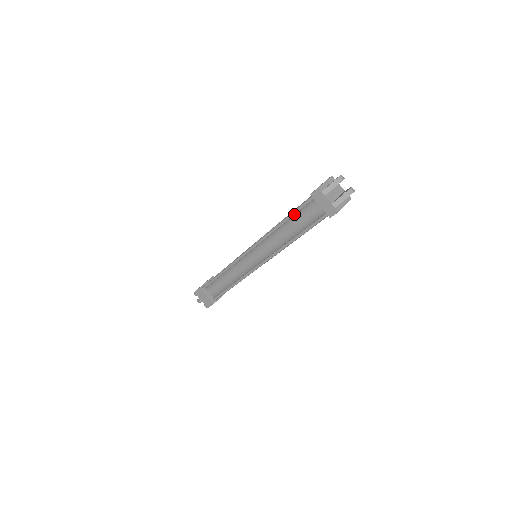
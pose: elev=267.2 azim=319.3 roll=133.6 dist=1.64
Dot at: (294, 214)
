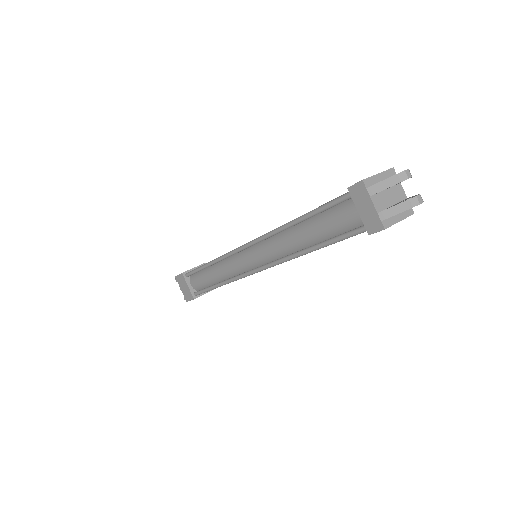
Dot at: (316, 212)
